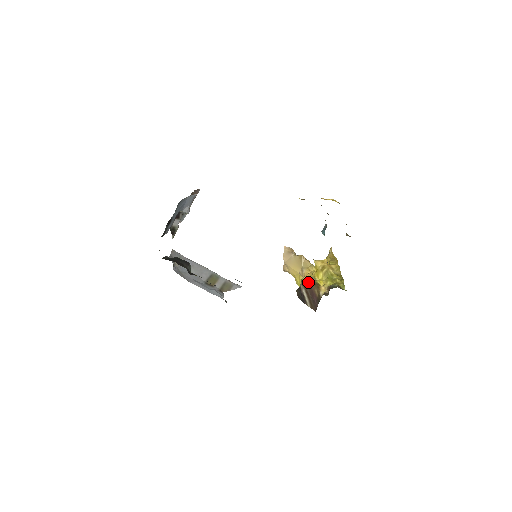
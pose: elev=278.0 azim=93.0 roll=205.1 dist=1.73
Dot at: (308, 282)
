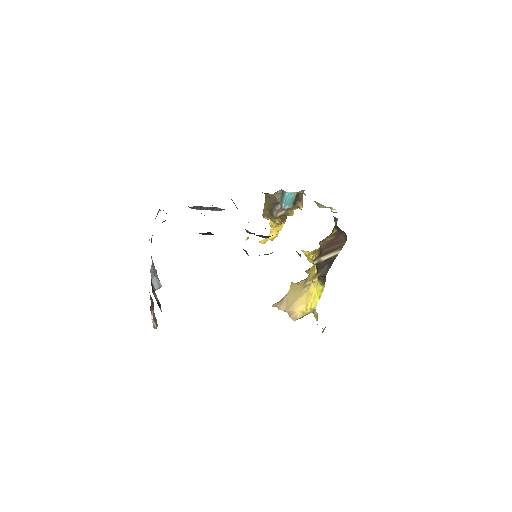
Dot at: (317, 256)
